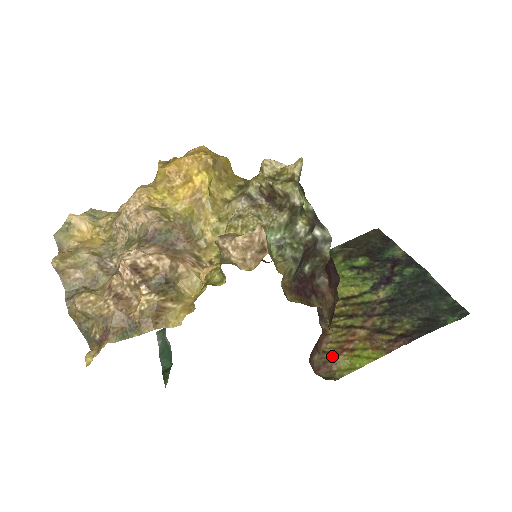
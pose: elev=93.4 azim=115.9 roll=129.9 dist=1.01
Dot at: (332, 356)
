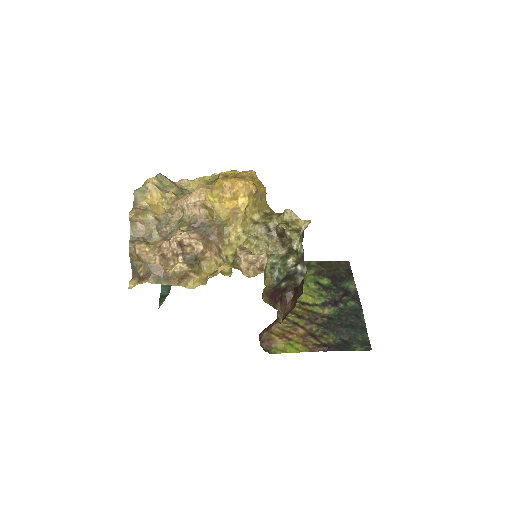
Dot at: (275, 337)
